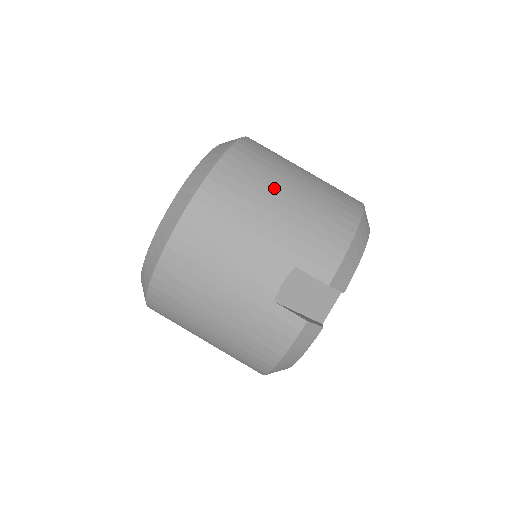
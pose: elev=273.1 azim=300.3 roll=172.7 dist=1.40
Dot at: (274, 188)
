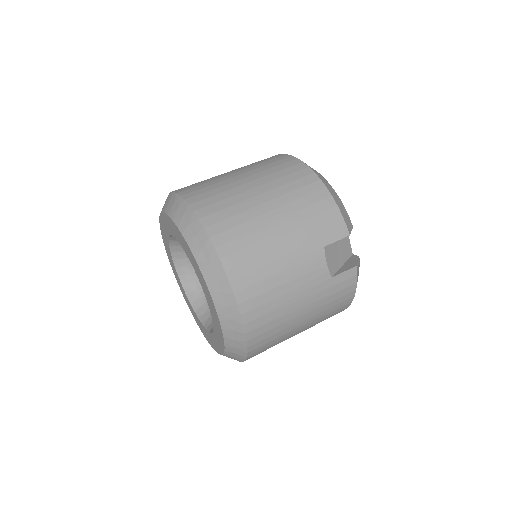
Dot at: (258, 216)
